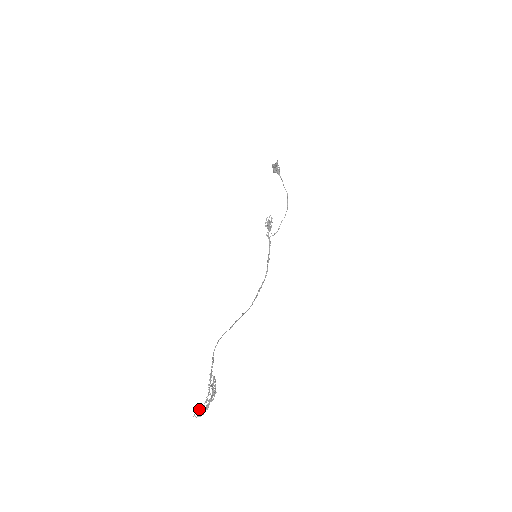
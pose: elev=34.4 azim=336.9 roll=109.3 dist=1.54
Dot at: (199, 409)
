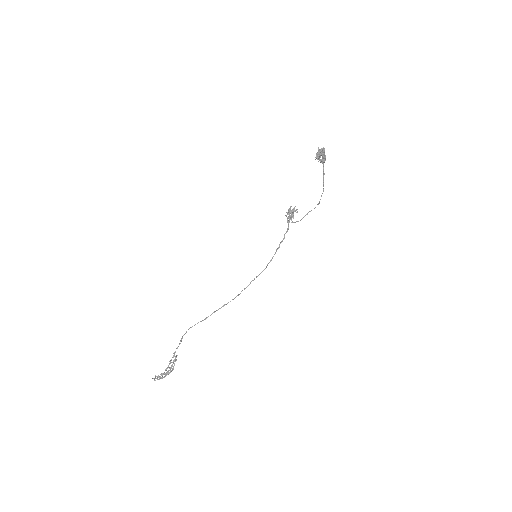
Dot at: (157, 376)
